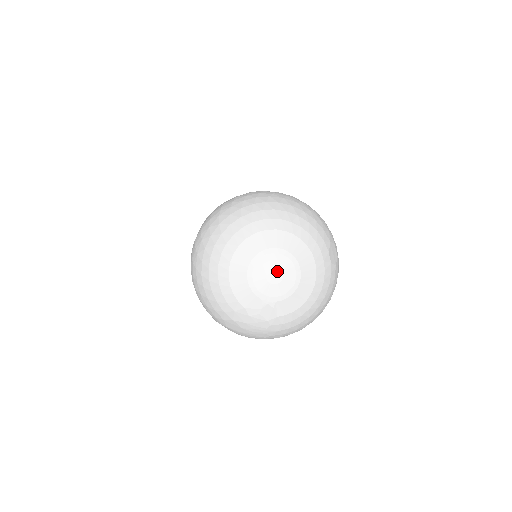
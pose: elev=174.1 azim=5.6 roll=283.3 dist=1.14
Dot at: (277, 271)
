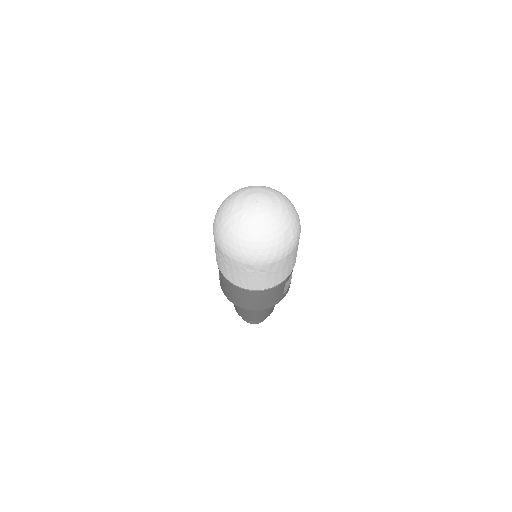
Dot at: (261, 203)
